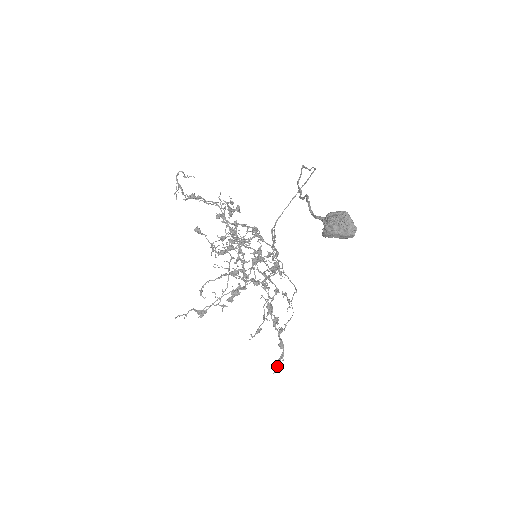
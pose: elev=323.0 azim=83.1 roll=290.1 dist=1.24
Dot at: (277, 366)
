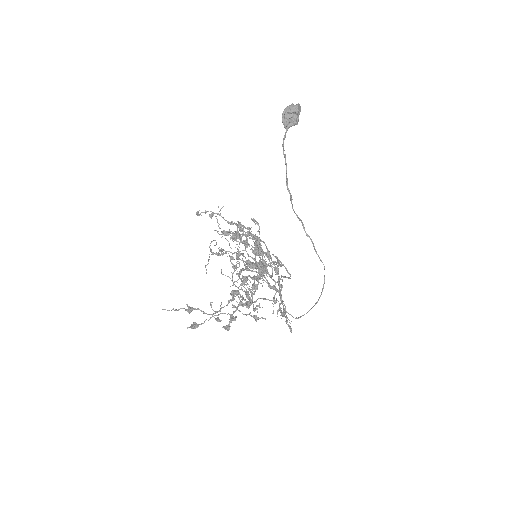
Dot at: (250, 262)
